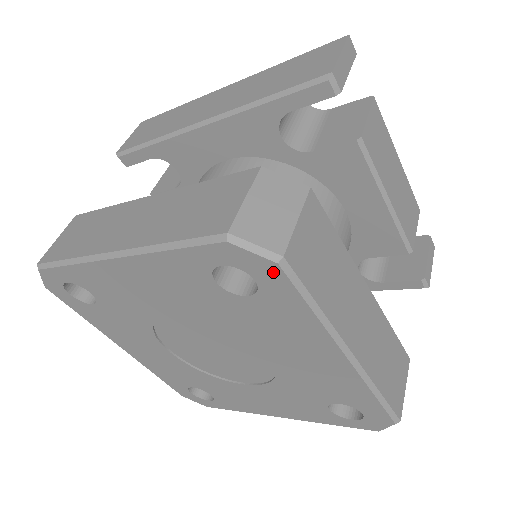
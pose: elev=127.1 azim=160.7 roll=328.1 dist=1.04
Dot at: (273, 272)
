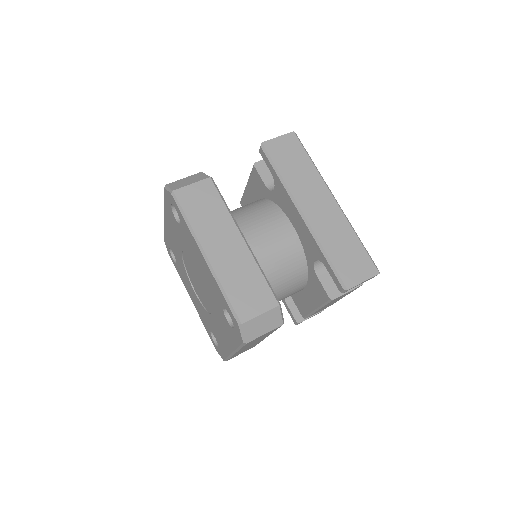
Dot at: (240, 338)
